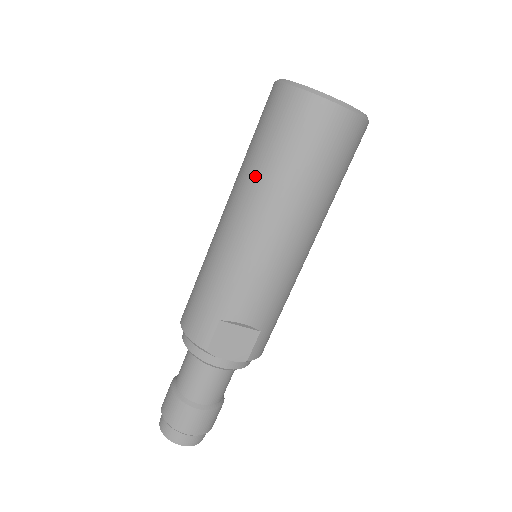
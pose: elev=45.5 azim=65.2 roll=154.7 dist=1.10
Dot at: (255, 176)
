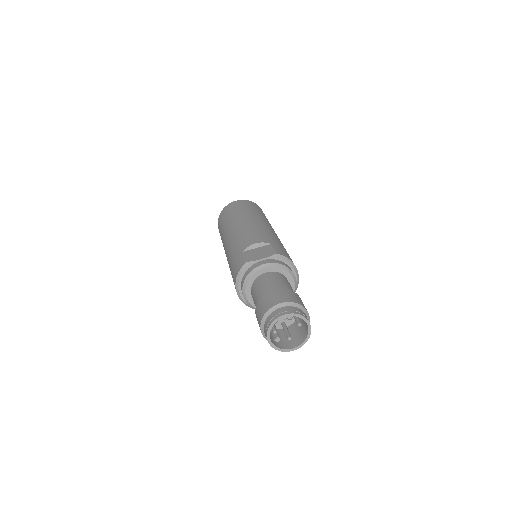
Dot at: (224, 231)
